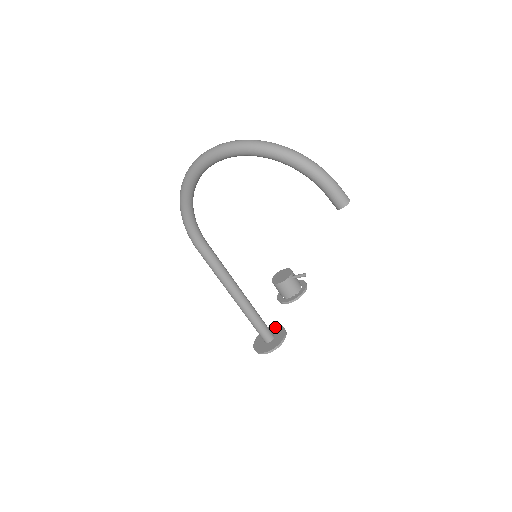
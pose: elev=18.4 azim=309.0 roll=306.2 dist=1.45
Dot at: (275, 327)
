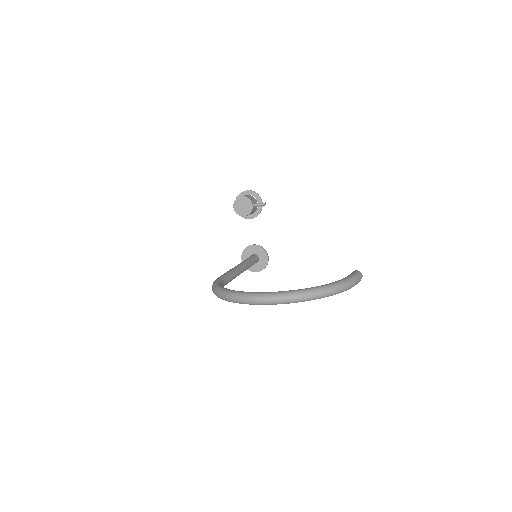
Dot at: (254, 247)
